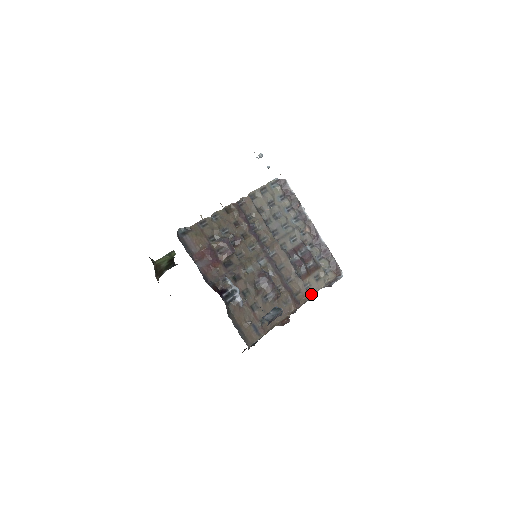
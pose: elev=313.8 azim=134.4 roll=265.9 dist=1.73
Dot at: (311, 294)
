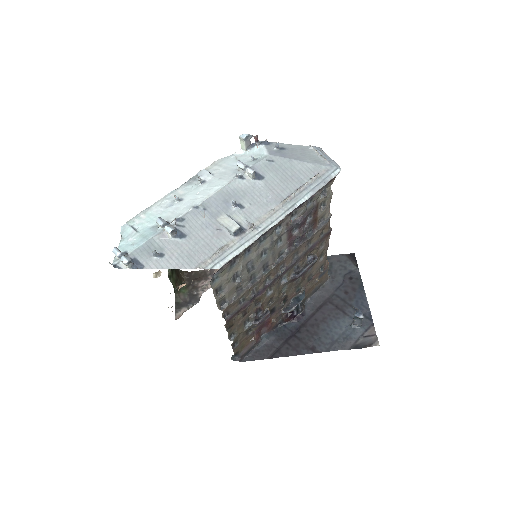
Dot at: (329, 213)
